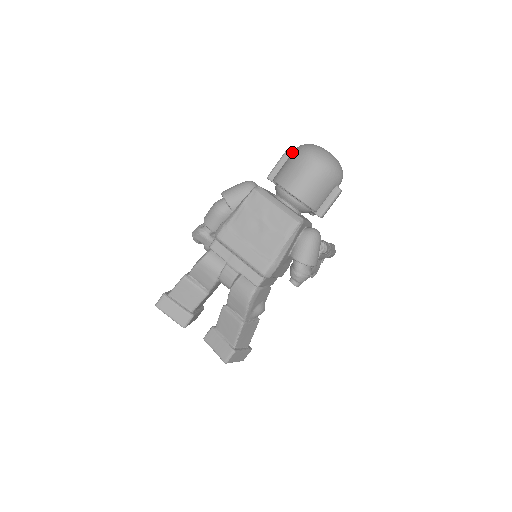
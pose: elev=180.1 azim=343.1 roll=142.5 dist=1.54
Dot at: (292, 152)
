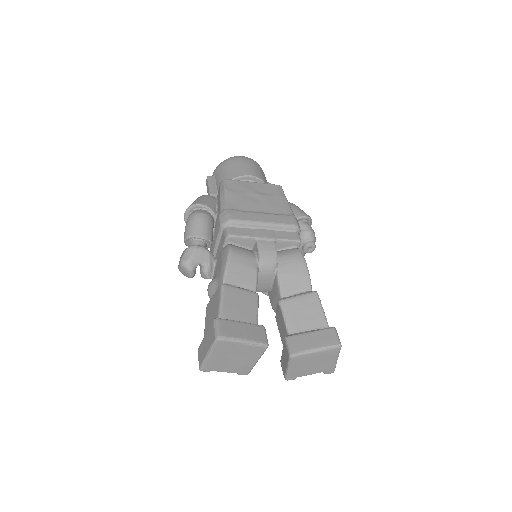
Dot at: (215, 172)
